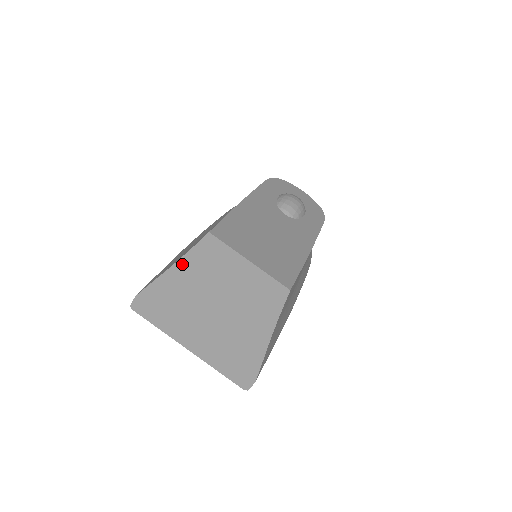
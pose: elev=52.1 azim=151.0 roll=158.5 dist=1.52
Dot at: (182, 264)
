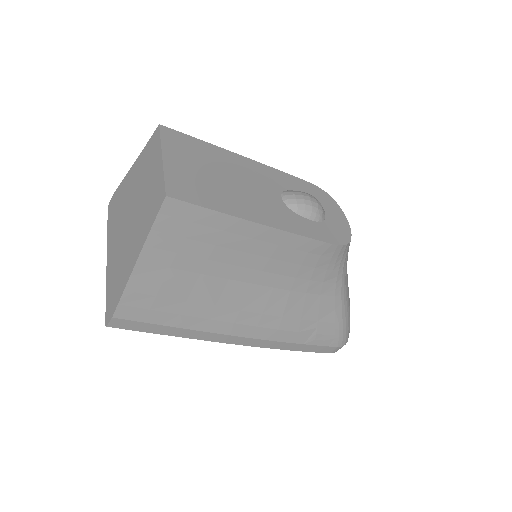
Dot at: (139, 160)
